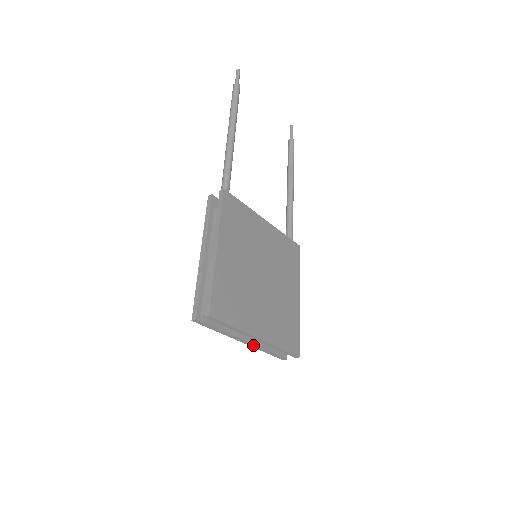
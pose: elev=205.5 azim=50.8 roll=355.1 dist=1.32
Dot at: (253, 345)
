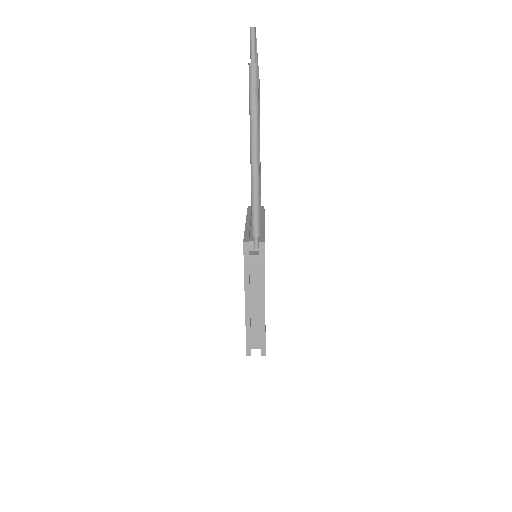
Dot at: occluded
